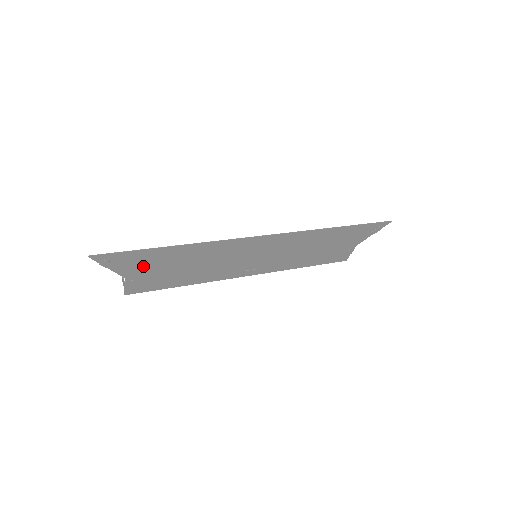
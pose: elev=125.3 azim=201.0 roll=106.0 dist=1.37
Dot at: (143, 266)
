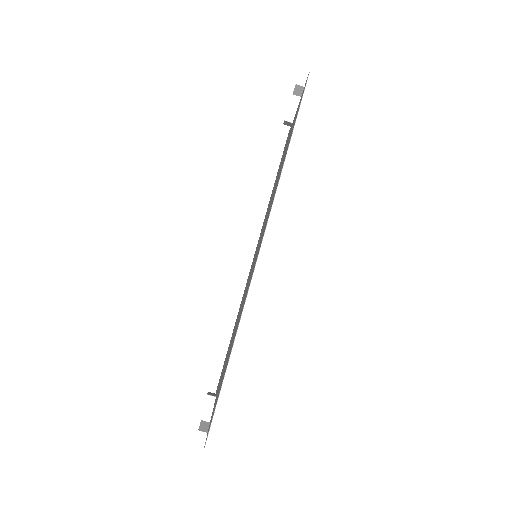
Dot at: (220, 384)
